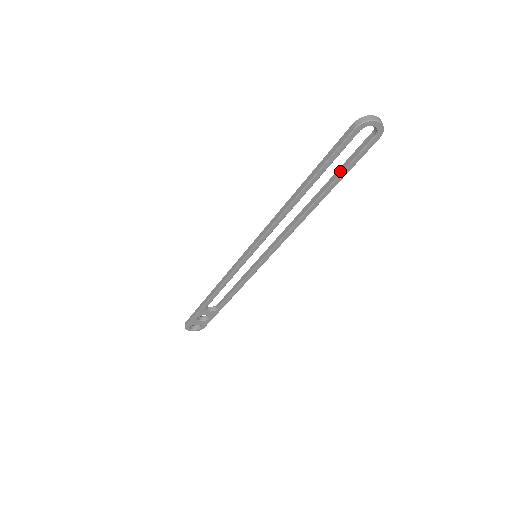
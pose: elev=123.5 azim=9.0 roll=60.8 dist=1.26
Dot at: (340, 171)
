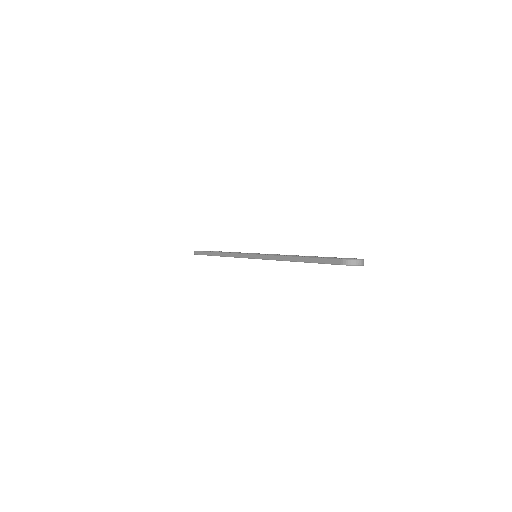
Dot at: occluded
